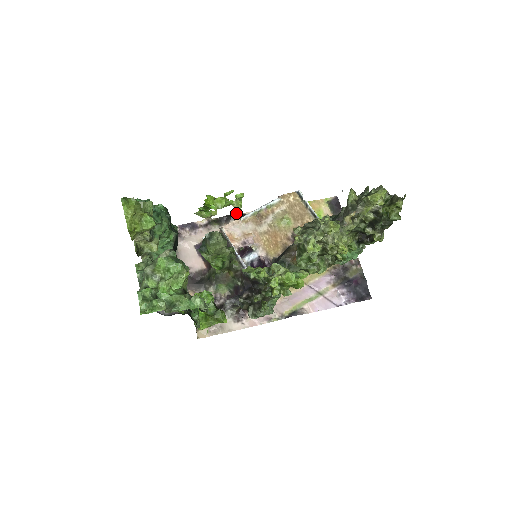
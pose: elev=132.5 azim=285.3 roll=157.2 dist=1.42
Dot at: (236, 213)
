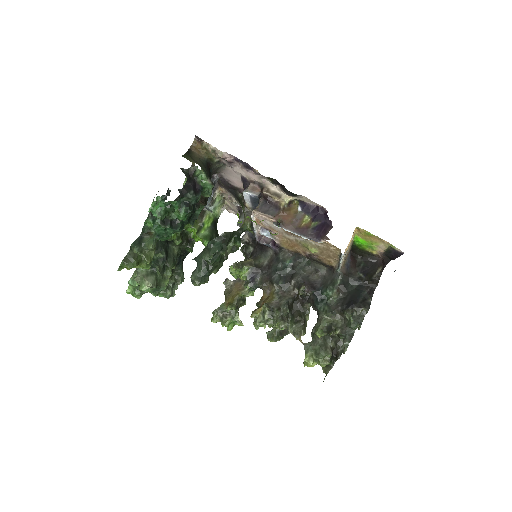
Dot at: (292, 193)
